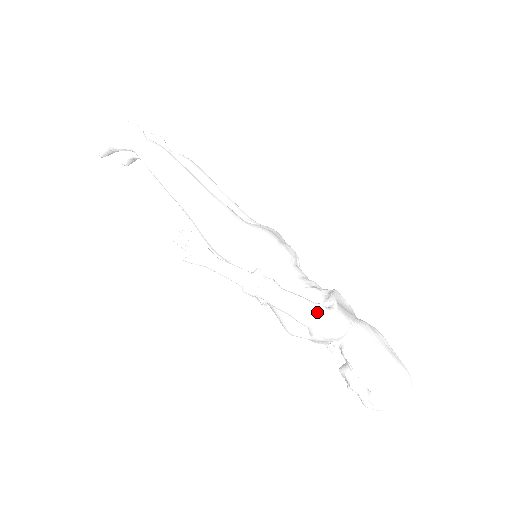
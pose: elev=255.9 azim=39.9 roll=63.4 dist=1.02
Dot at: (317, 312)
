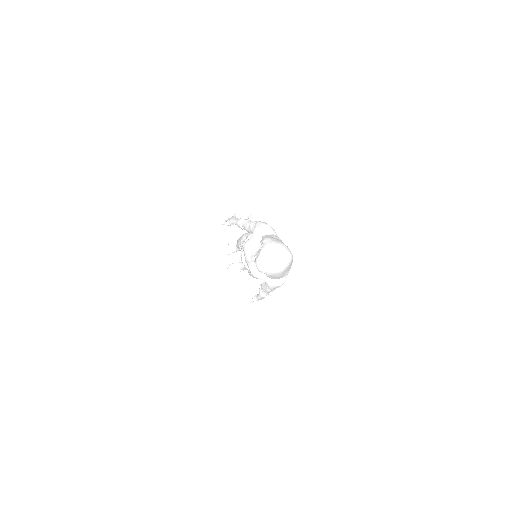
Dot at: occluded
